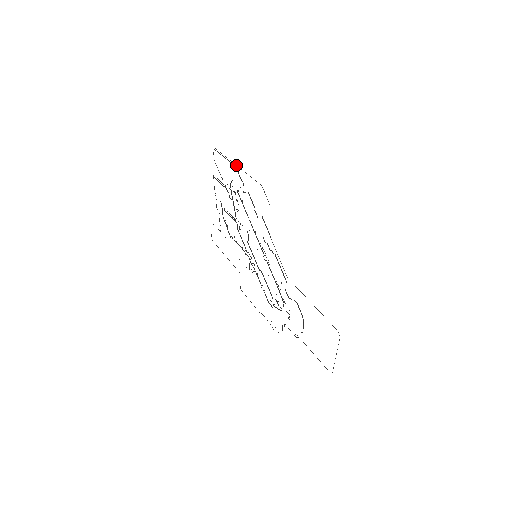
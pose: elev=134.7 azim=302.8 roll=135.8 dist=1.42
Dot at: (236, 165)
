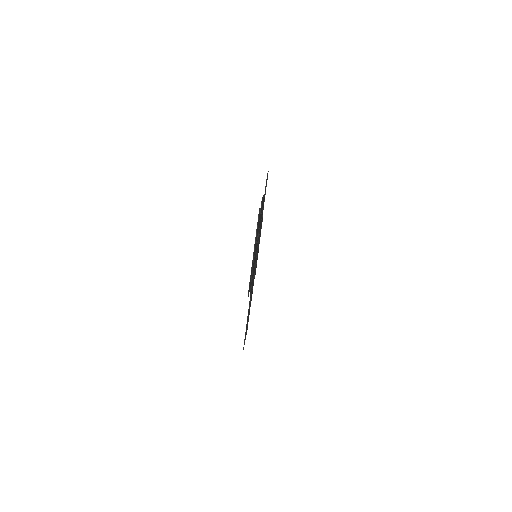
Dot at: (253, 252)
